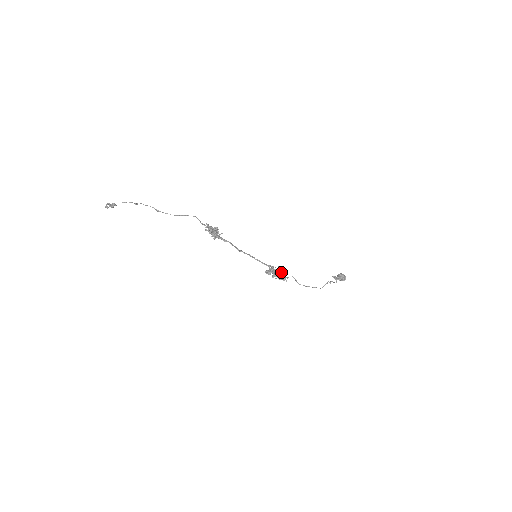
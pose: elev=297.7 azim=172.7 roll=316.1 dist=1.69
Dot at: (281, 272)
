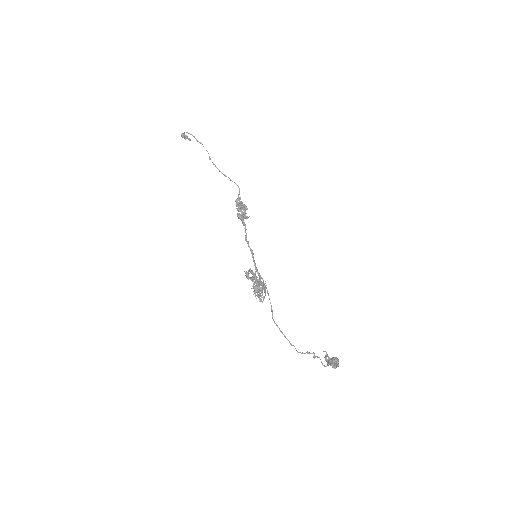
Dot at: (265, 290)
